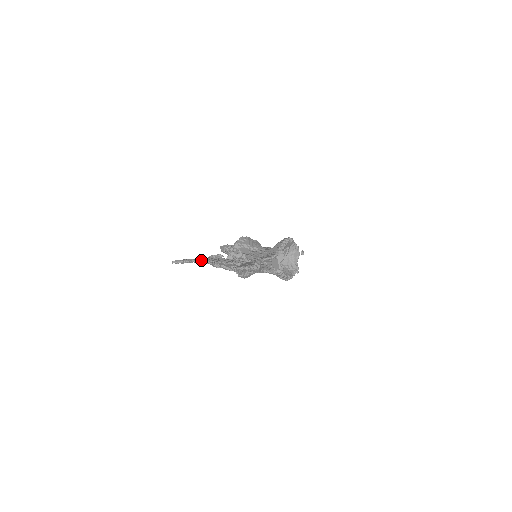
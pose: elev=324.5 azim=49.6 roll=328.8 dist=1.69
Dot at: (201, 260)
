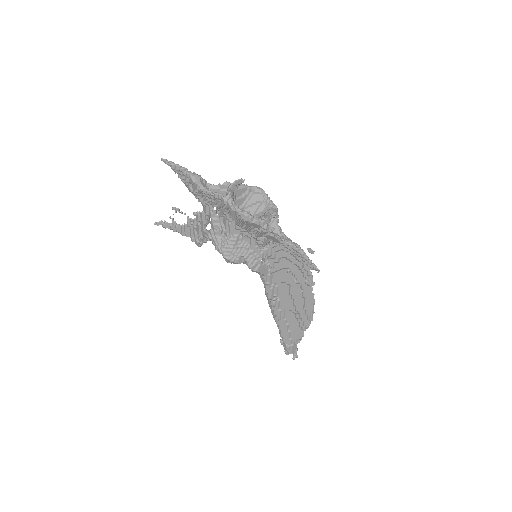
Dot at: (180, 225)
